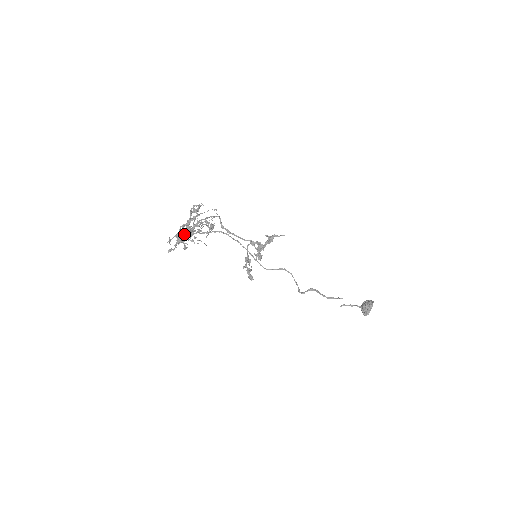
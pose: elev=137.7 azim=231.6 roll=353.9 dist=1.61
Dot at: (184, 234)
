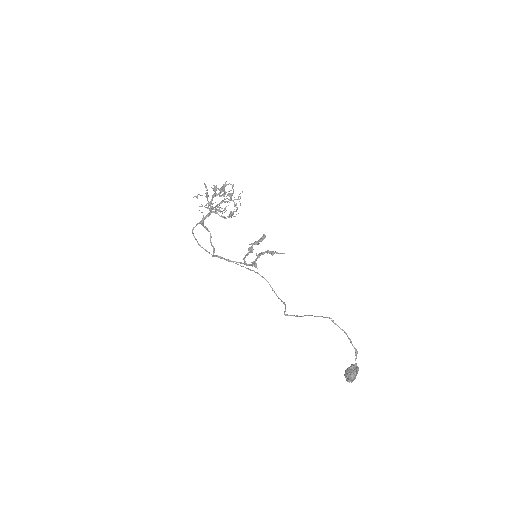
Dot at: occluded
